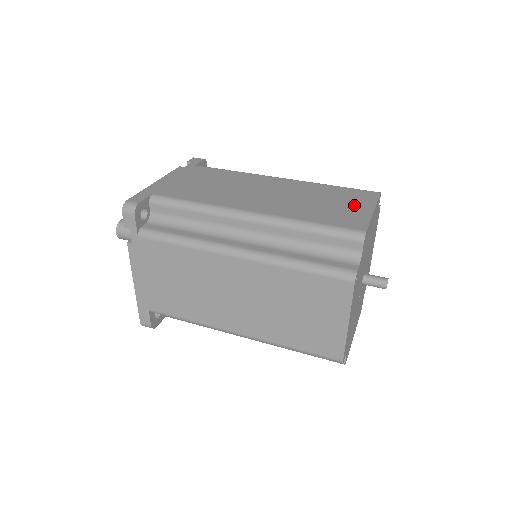
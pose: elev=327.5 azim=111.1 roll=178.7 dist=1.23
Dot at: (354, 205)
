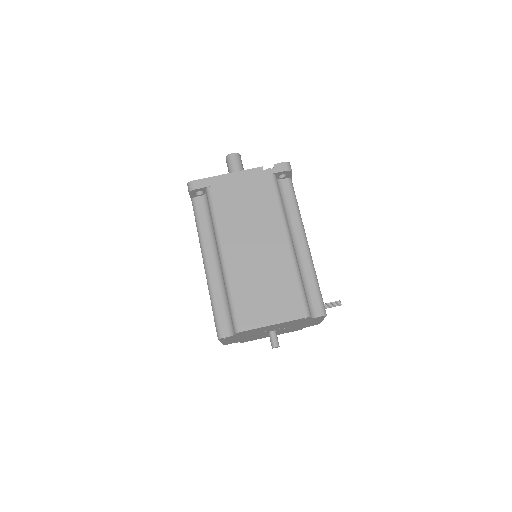
Dot at: (273, 310)
